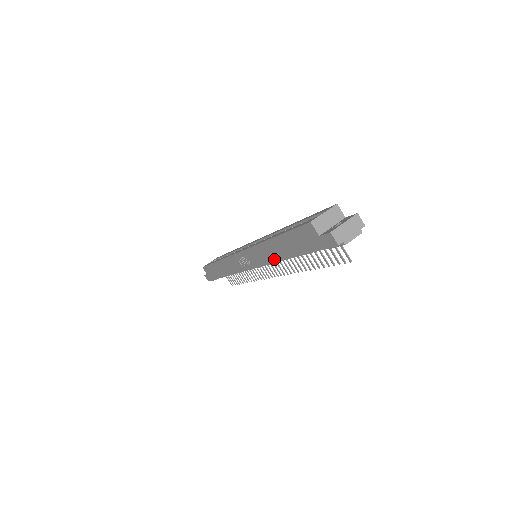
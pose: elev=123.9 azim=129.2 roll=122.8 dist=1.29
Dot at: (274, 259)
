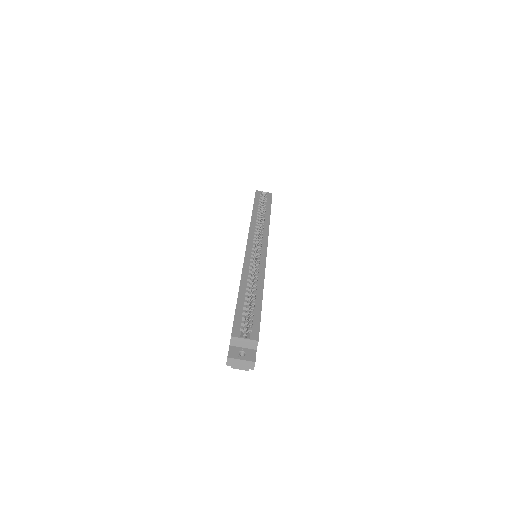
Dot at: occluded
